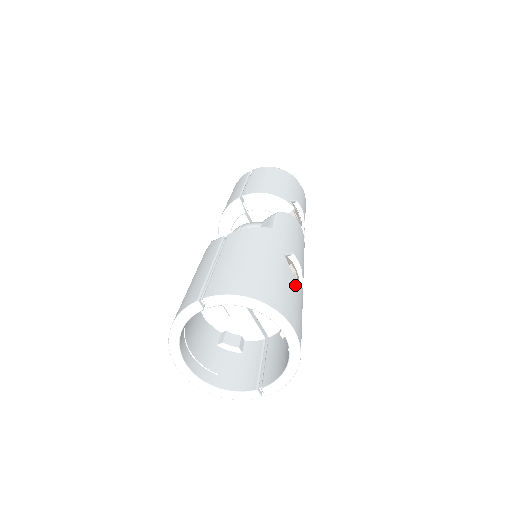
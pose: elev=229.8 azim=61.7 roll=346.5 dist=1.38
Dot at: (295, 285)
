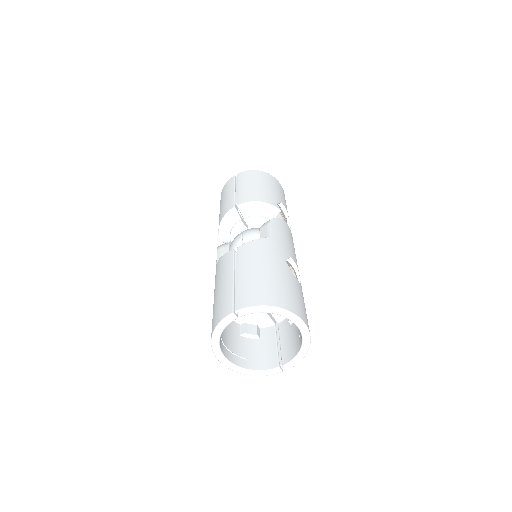
Dot at: (298, 285)
